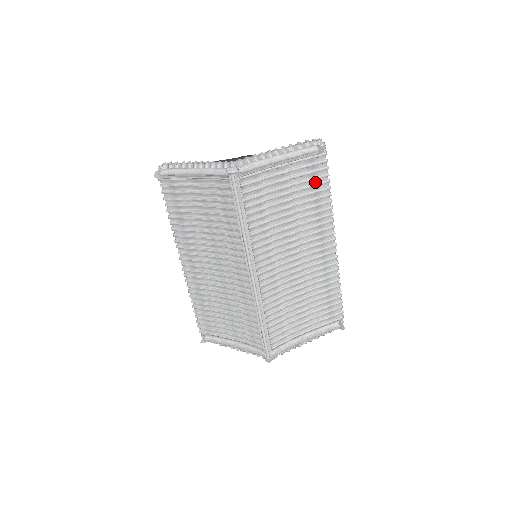
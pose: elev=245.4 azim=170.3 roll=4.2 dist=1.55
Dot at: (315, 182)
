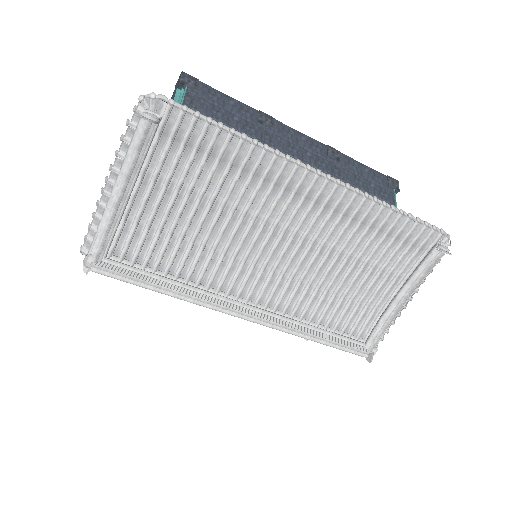
Dot at: (204, 149)
